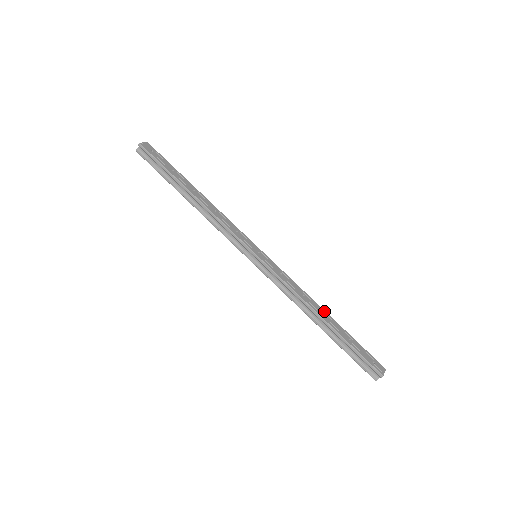
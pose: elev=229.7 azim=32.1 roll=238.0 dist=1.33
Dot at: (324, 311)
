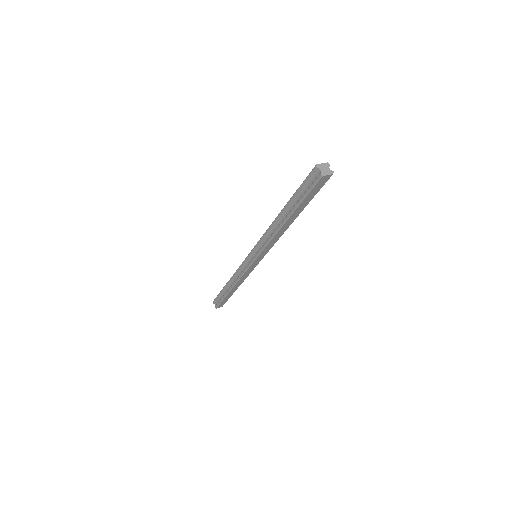
Dot at: occluded
